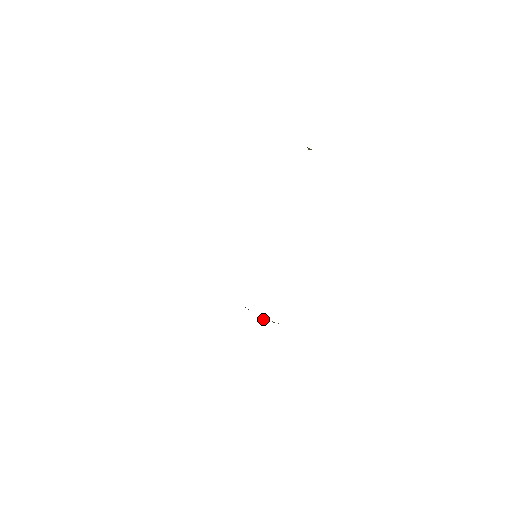
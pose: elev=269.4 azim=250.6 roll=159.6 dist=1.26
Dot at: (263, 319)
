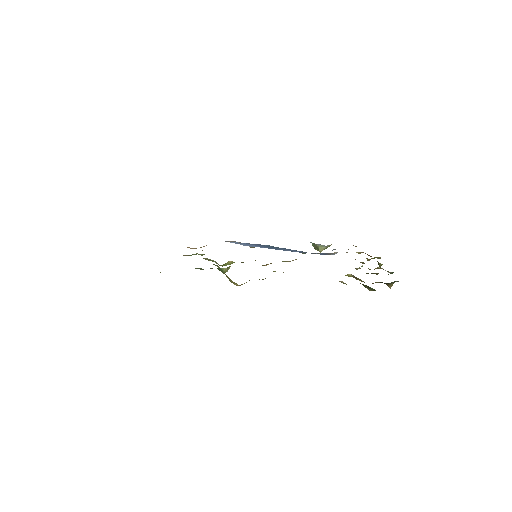
Dot at: occluded
